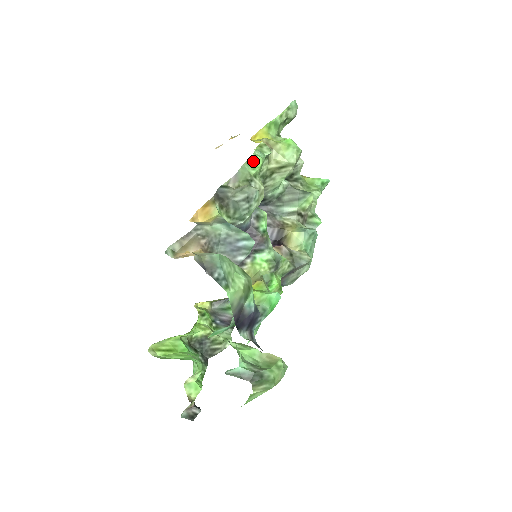
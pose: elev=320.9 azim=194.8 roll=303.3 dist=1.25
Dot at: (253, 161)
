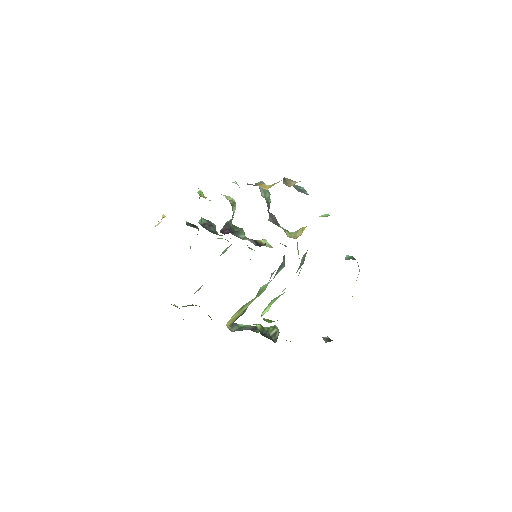
Dot at: (237, 184)
